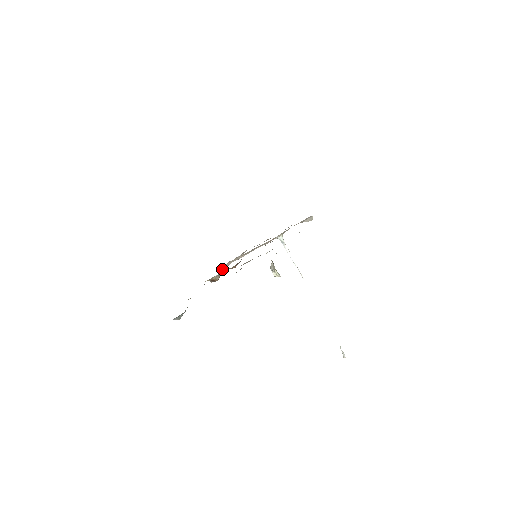
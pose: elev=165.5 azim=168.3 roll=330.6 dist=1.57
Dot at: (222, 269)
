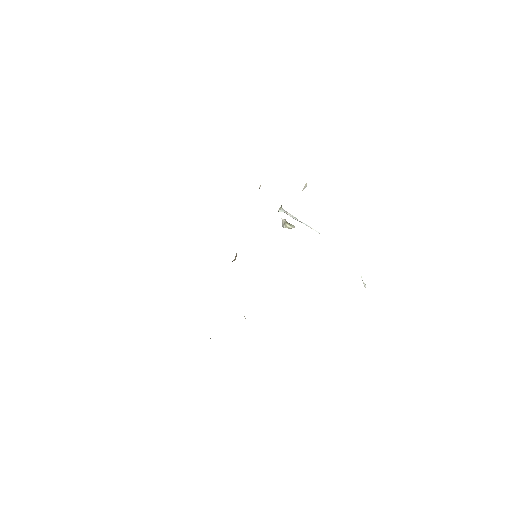
Dot at: occluded
